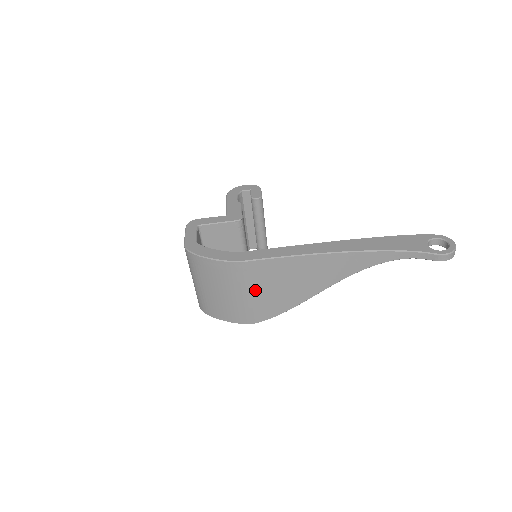
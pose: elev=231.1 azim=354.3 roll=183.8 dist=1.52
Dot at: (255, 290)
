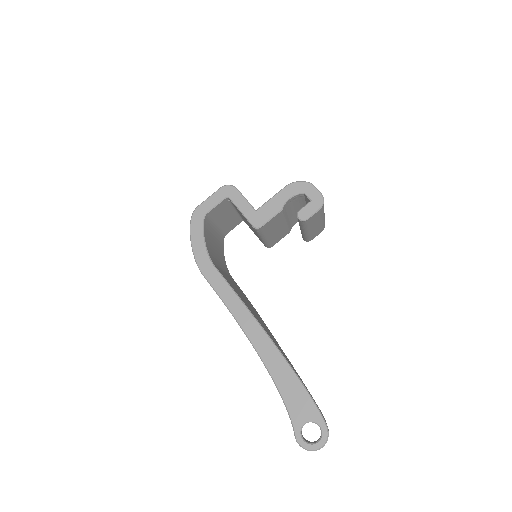
Dot at: occluded
